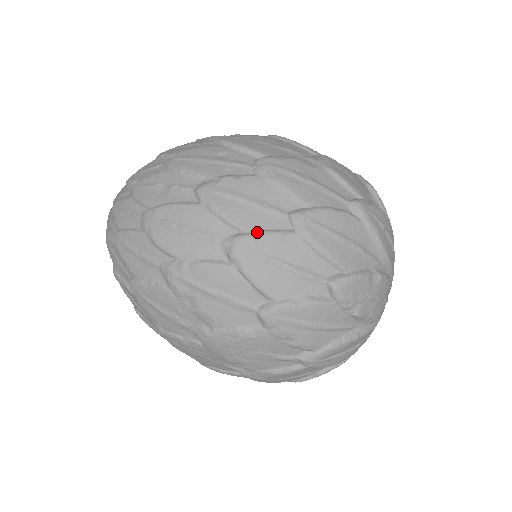
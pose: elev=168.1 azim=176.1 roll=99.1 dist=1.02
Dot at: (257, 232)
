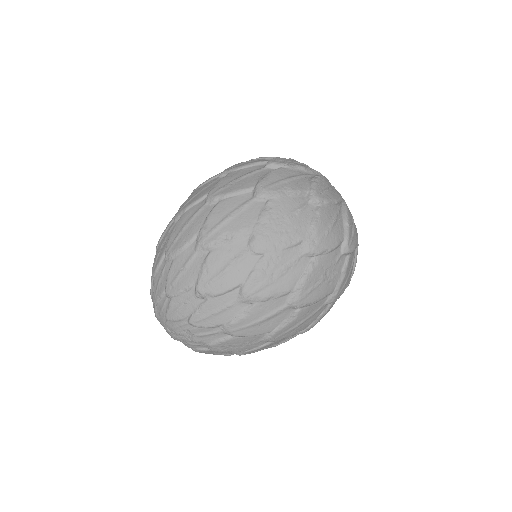
Dot at: (213, 187)
